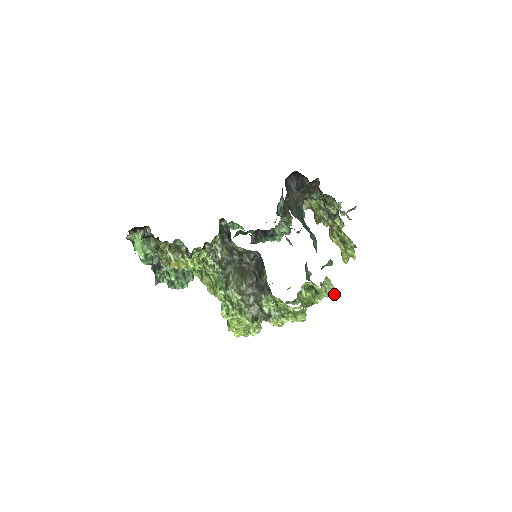
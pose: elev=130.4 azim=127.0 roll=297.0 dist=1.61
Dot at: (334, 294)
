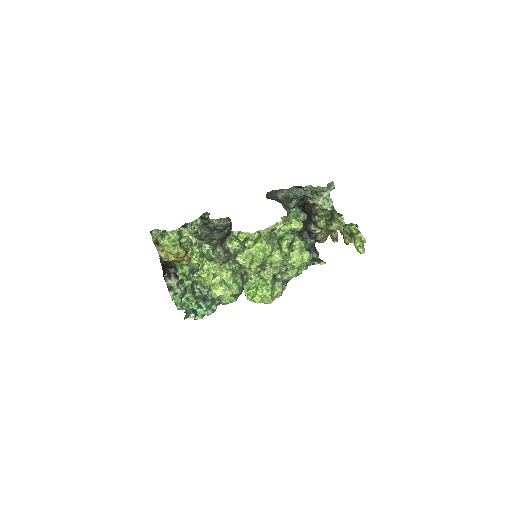
Dot at: (299, 224)
